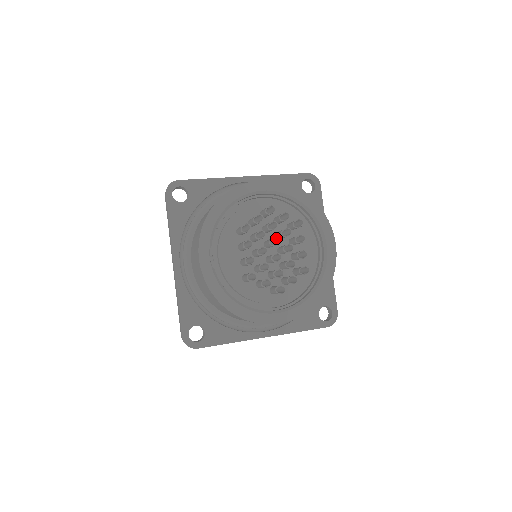
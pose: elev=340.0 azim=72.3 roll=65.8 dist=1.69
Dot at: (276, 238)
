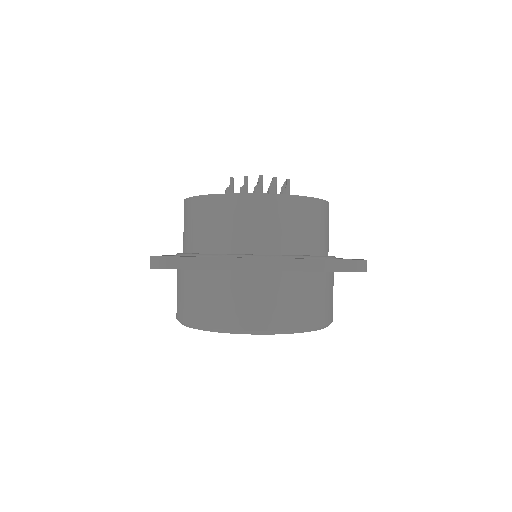
Dot at: occluded
